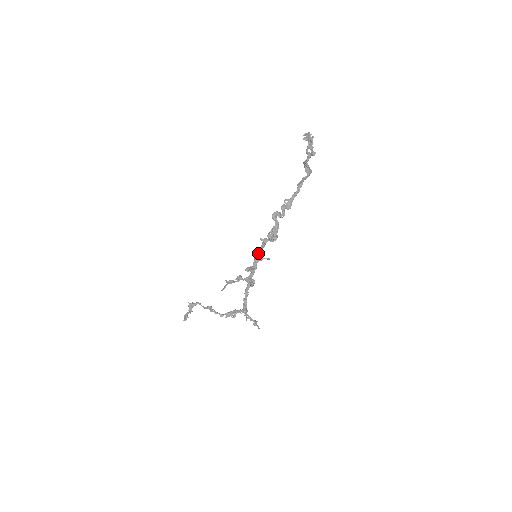
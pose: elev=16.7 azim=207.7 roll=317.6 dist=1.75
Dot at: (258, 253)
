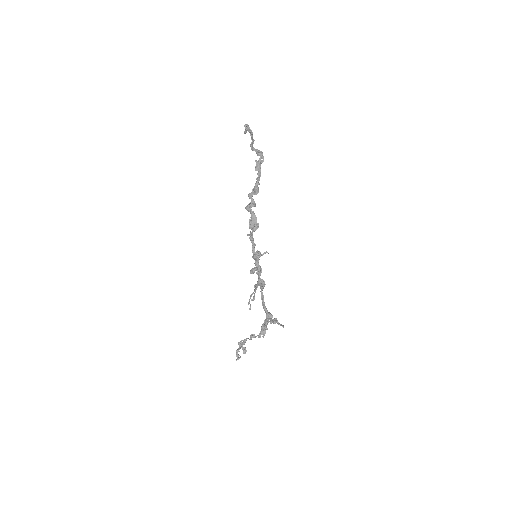
Dot at: (253, 251)
